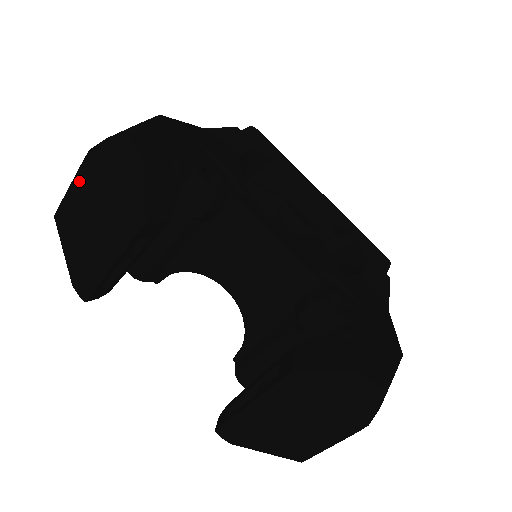
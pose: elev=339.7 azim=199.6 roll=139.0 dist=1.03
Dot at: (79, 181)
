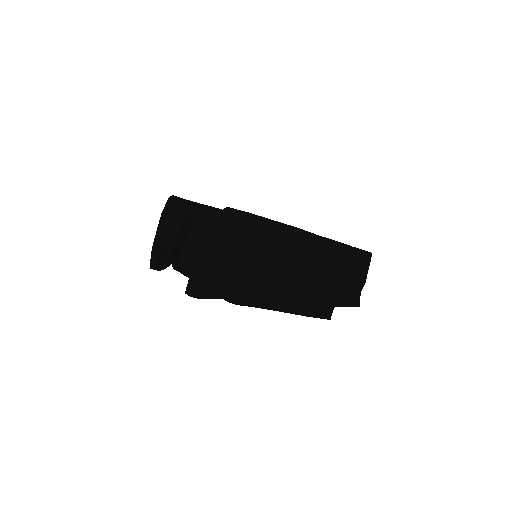
Dot at: occluded
